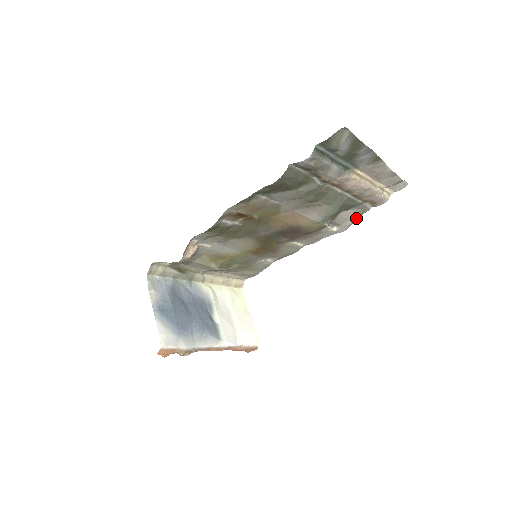
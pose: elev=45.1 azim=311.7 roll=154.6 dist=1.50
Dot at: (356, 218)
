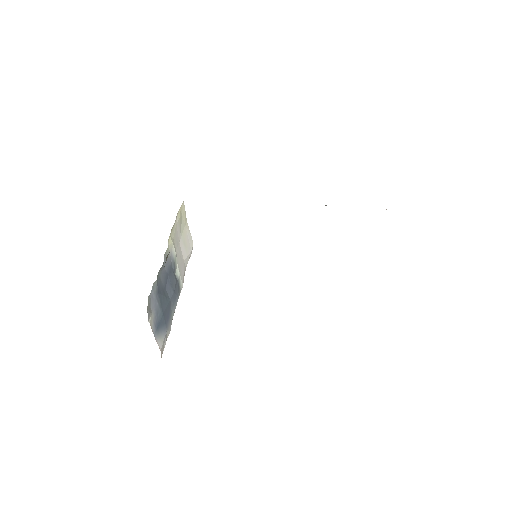
Dot at: occluded
